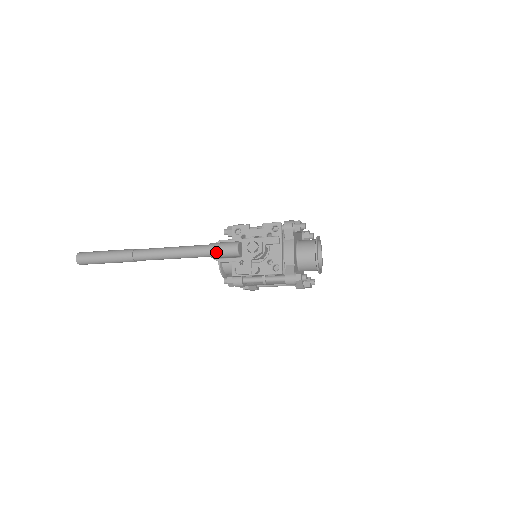
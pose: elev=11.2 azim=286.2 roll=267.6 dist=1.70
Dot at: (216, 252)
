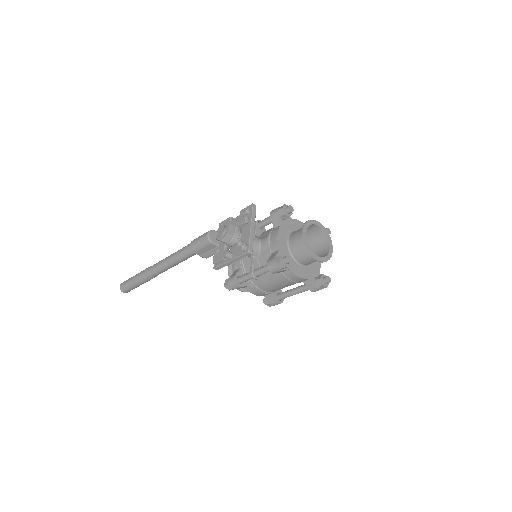
Dot at: (194, 245)
